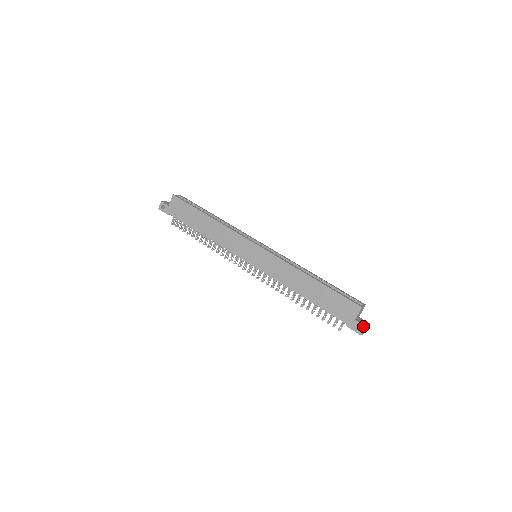
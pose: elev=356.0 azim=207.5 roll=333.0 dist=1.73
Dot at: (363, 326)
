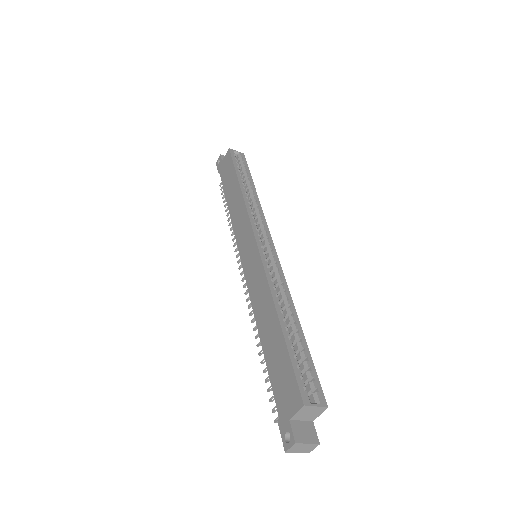
Dot at: (292, 438)
